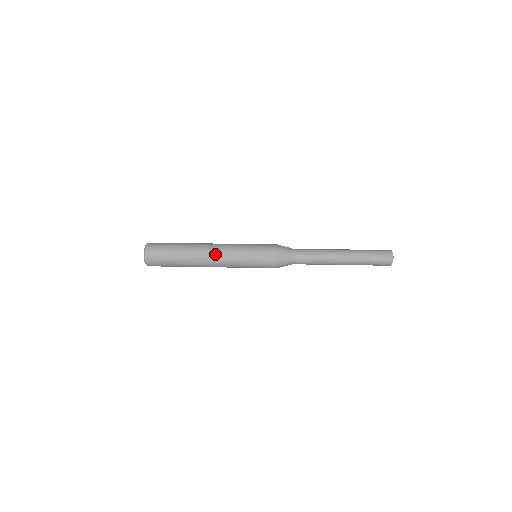
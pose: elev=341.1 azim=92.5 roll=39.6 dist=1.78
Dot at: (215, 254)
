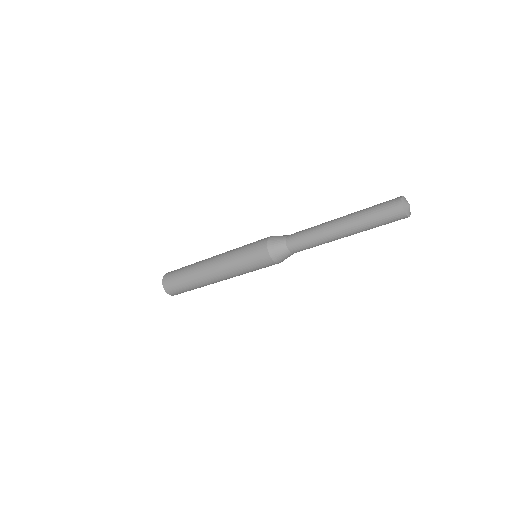
Dot at: (216, 256)
